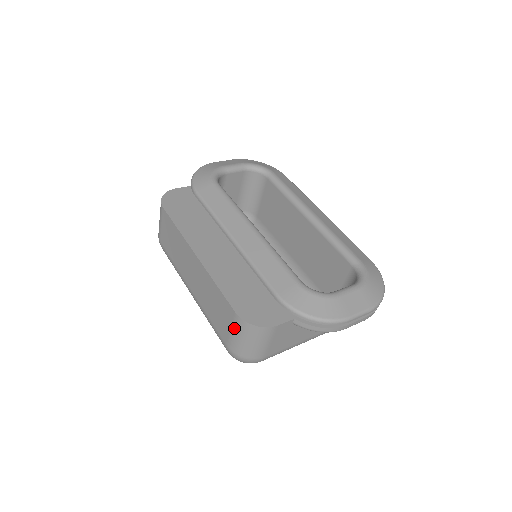
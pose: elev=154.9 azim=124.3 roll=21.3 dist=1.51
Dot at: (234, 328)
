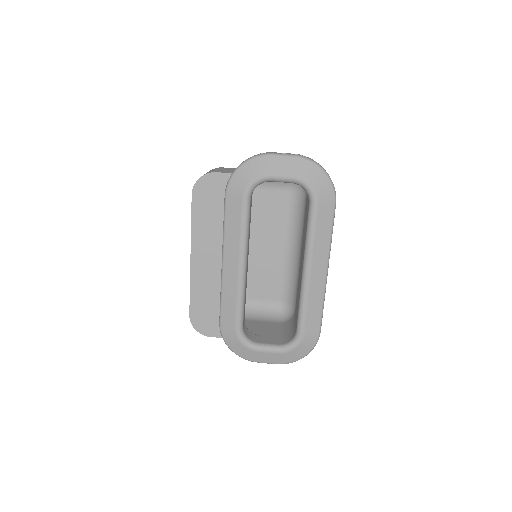
Dot at: occluded
